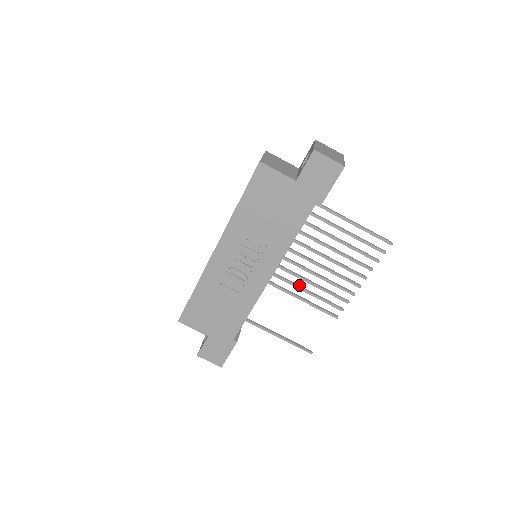
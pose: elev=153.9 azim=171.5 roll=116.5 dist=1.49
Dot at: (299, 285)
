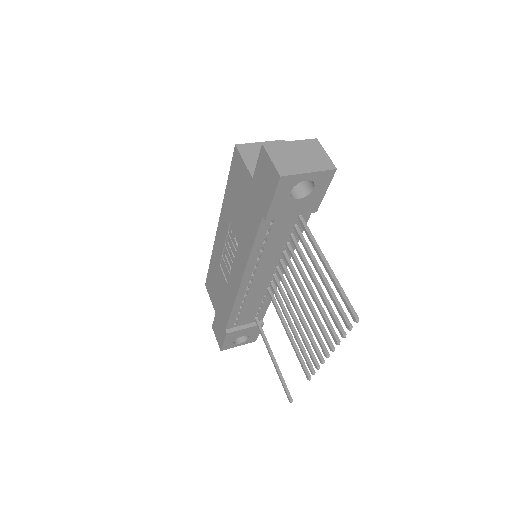
Dot at: occluded
